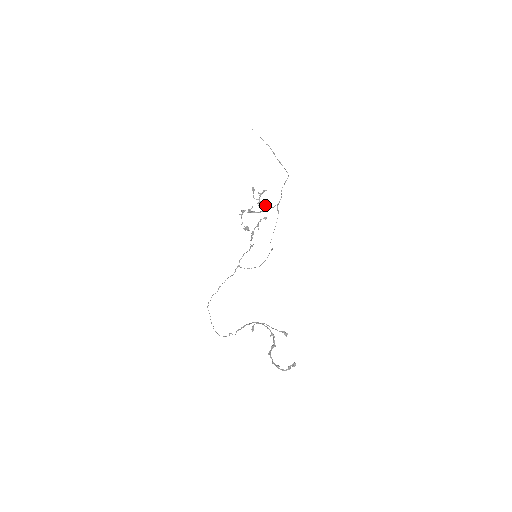
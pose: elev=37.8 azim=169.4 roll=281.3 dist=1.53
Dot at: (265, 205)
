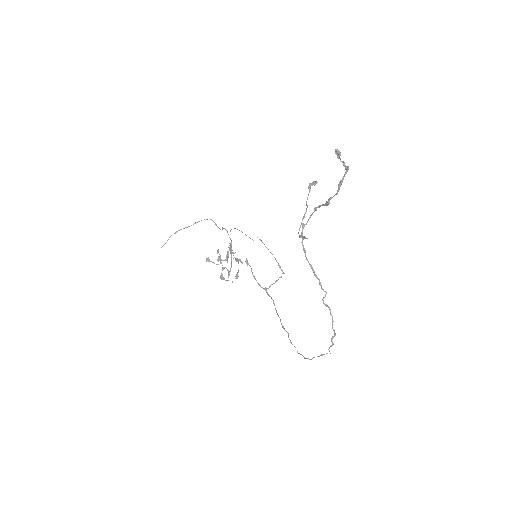
Dot at: (227, 252)
